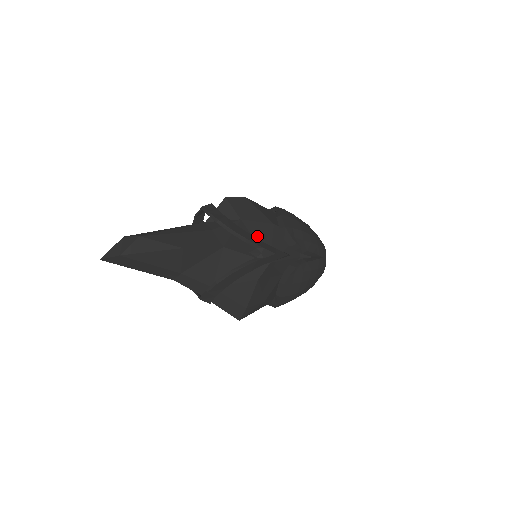
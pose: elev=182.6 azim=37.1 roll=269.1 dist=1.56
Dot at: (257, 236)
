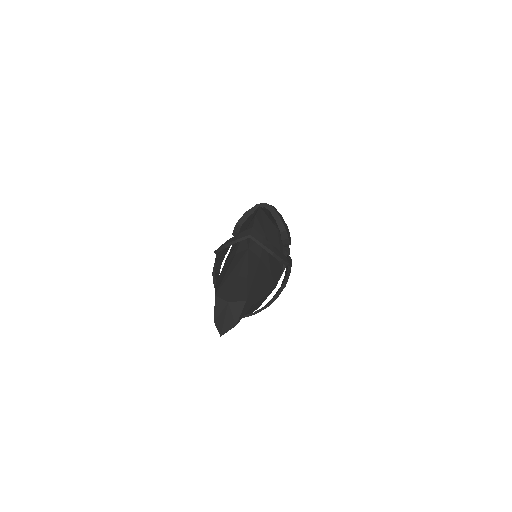
Dot at: occluded
